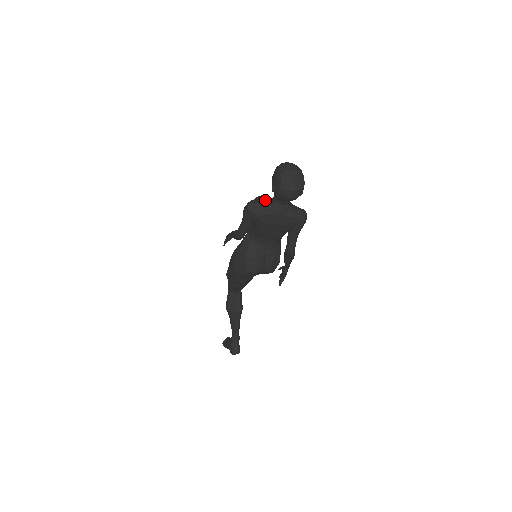
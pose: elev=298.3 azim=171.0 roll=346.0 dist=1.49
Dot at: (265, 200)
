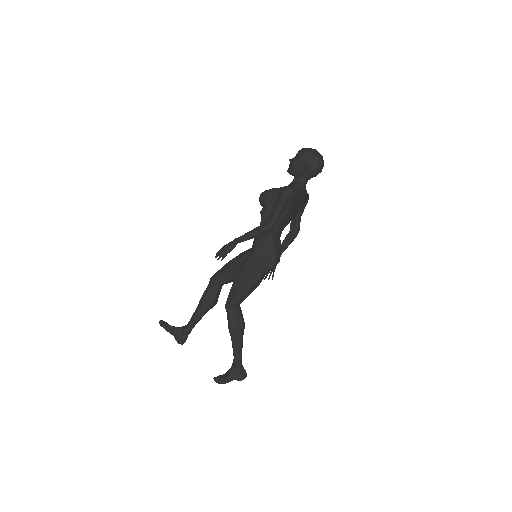
Dot at: occluded
